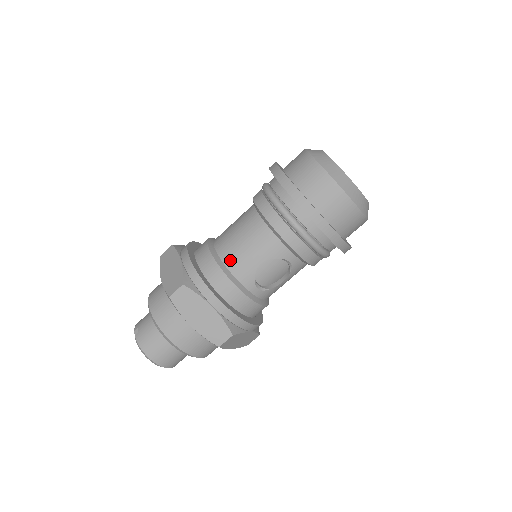
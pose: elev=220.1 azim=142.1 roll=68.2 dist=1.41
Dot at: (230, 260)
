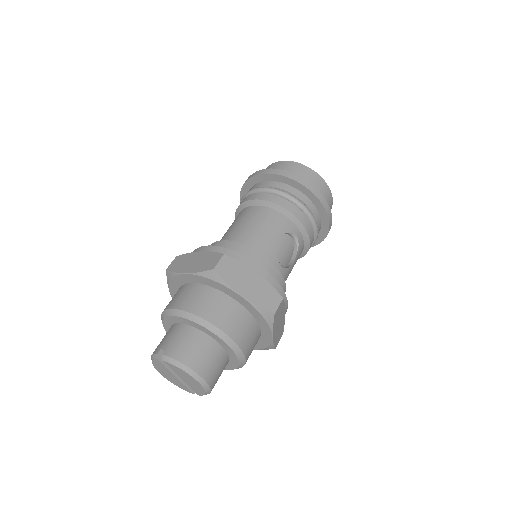
Dot at: (250, 241)
